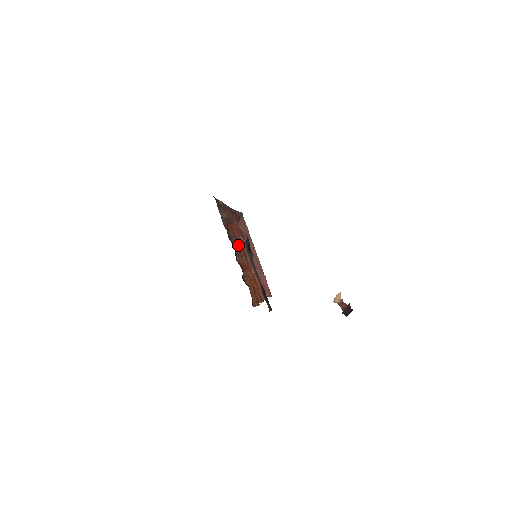
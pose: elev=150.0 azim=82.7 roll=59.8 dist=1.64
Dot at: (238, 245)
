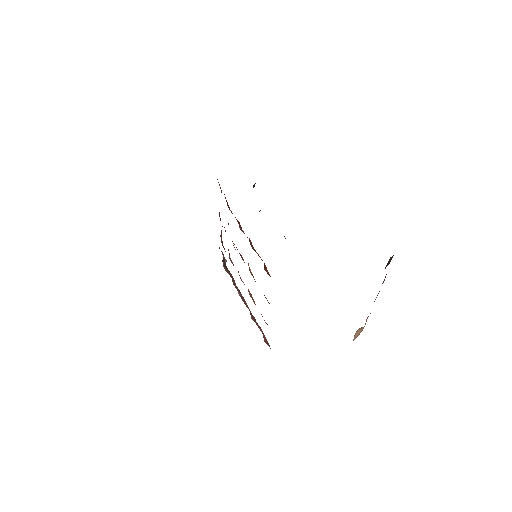
Dot at: occluded
